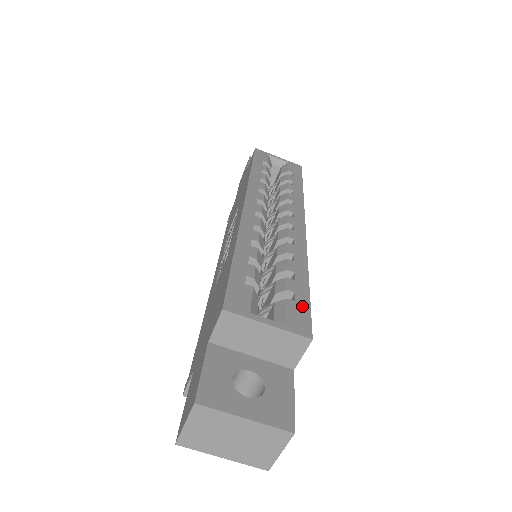
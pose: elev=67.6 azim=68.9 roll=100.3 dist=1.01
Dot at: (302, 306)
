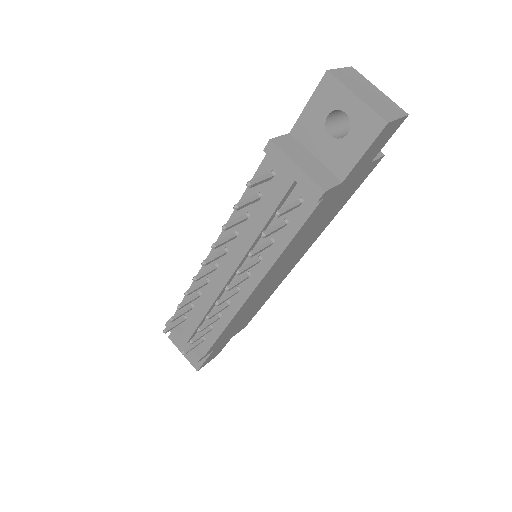
Dot at: occluded
